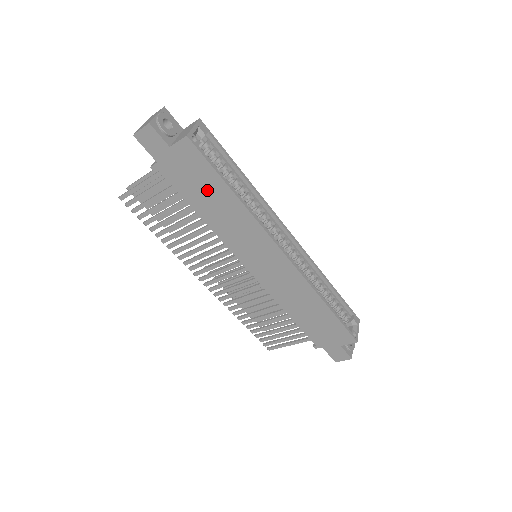
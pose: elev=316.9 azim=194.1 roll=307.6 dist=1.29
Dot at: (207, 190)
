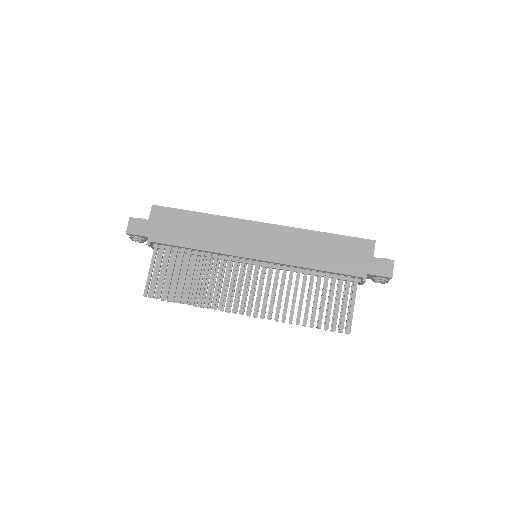
Dot at: (186, 226)
